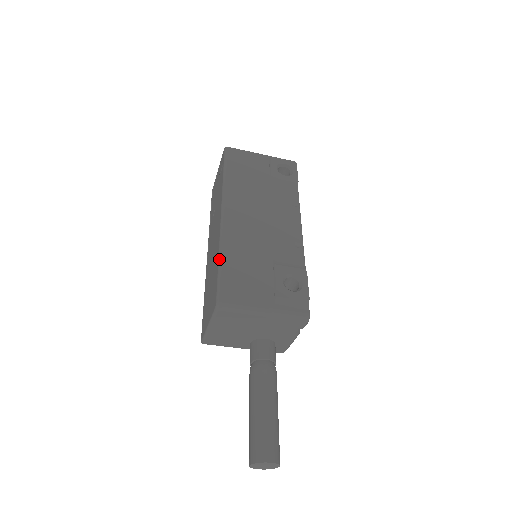
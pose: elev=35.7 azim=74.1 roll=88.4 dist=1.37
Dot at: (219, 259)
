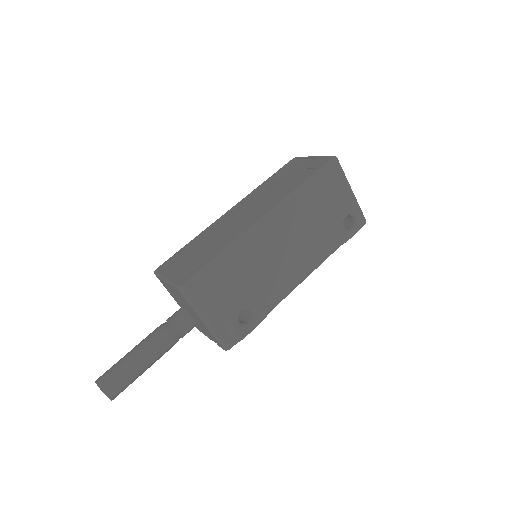
Dot at: (221, 253)
